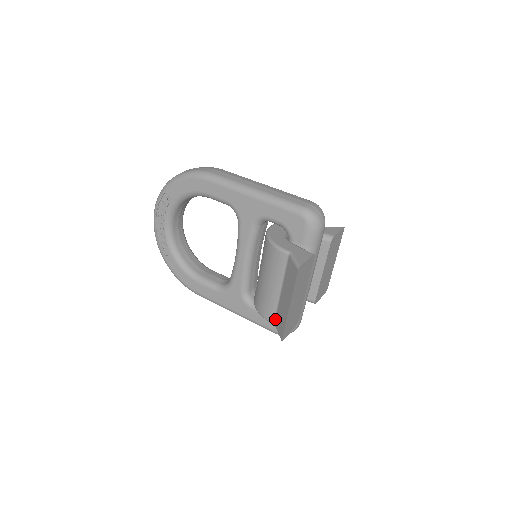
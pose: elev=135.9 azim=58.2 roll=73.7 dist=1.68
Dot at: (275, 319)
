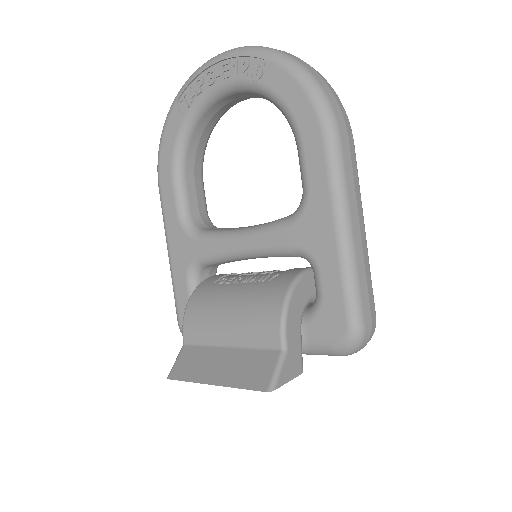
Dot at: (190, 345)
